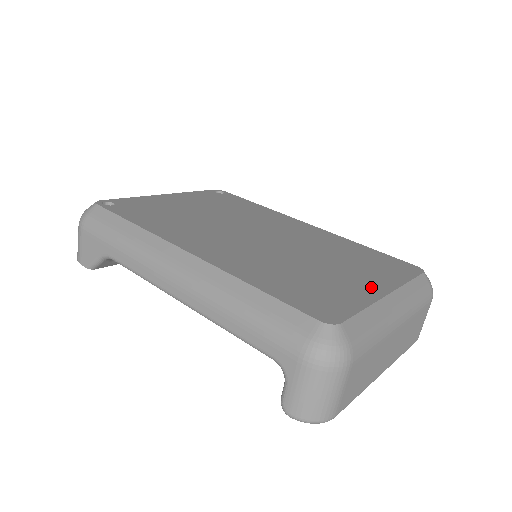
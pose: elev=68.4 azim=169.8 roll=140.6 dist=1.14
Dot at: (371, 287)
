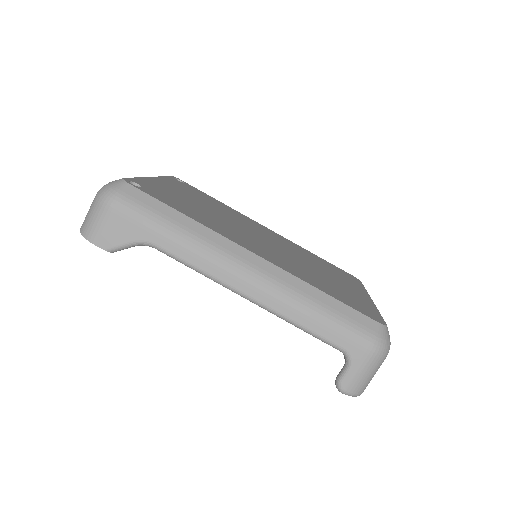
Dot at: (361, 294)
